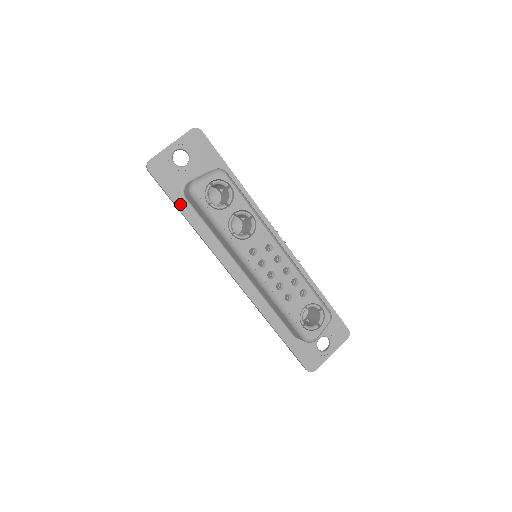
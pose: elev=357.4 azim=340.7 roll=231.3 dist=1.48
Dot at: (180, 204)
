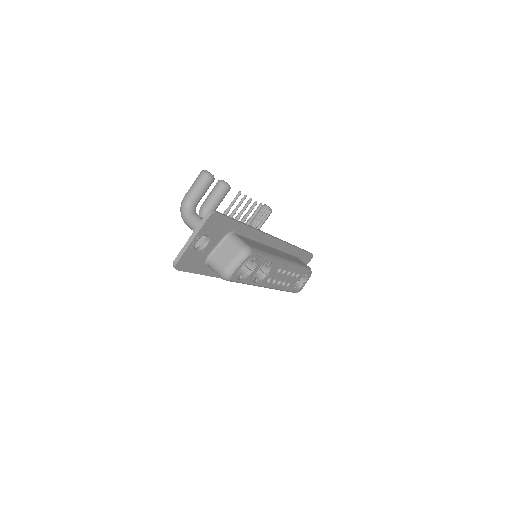
Dot at: (204, 272)
